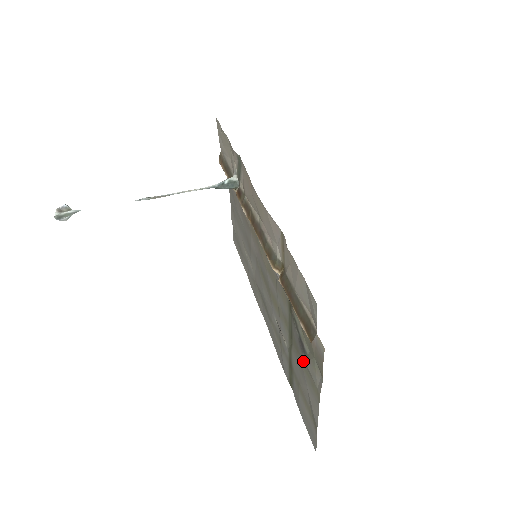
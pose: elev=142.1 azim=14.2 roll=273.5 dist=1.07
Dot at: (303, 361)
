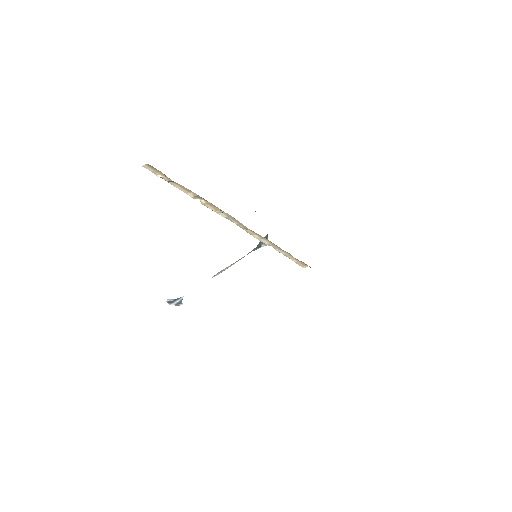
Dot at: occluded
